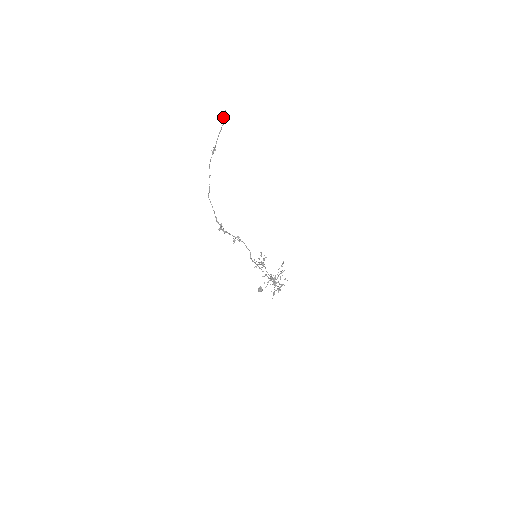
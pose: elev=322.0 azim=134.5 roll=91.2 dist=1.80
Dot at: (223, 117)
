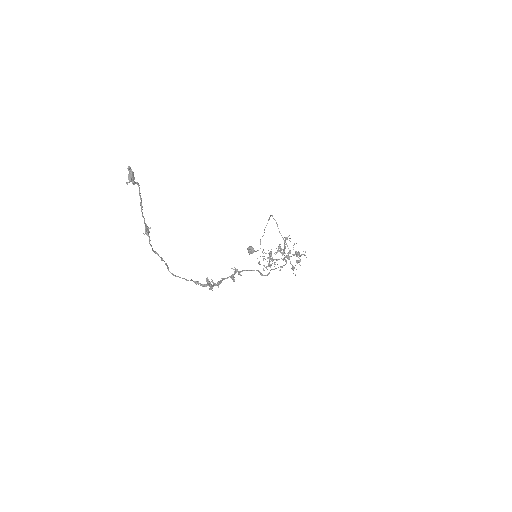
Dot at: (132, 181)
